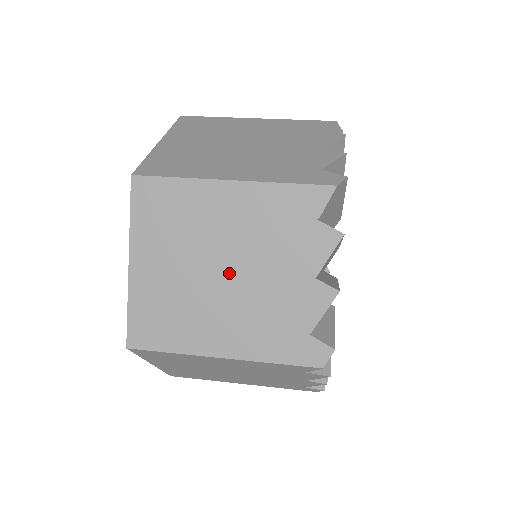
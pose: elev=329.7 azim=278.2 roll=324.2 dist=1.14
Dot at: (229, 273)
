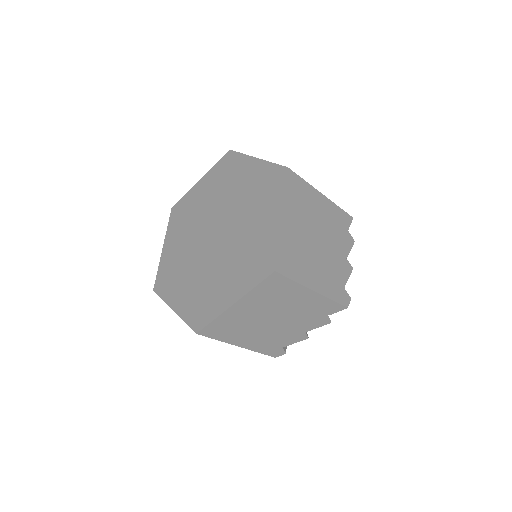
Dot at: occluded
